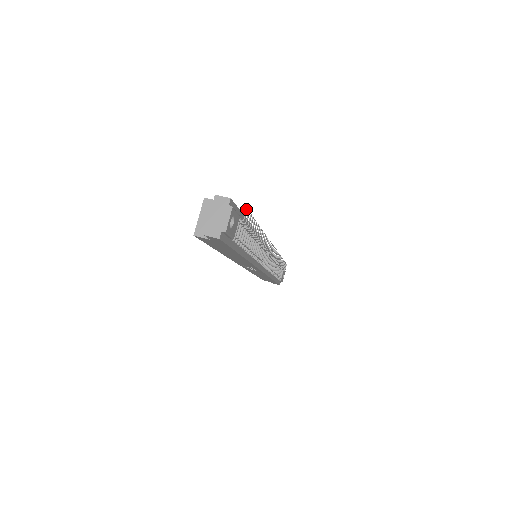
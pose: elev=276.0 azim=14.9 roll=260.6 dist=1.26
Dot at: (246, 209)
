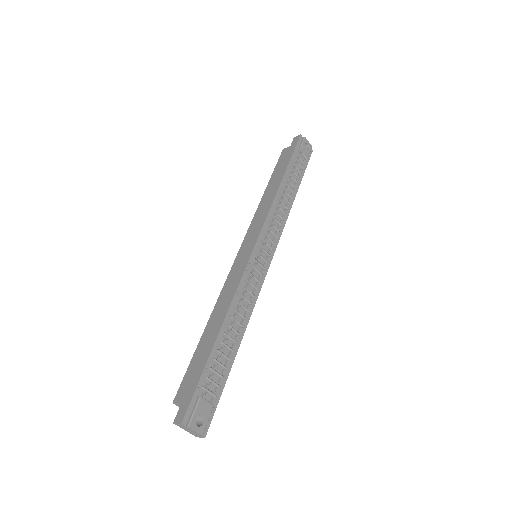
Dot at: (198, 390)
